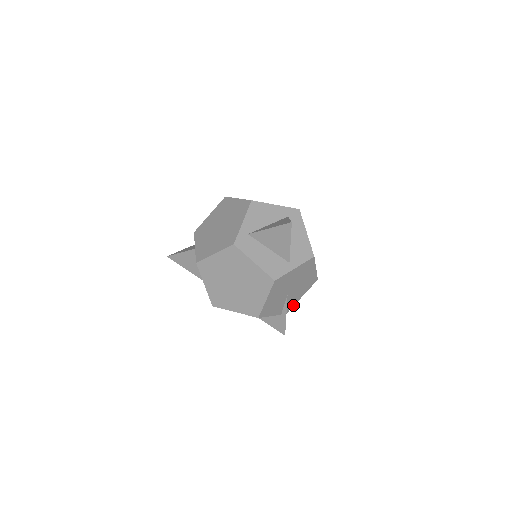
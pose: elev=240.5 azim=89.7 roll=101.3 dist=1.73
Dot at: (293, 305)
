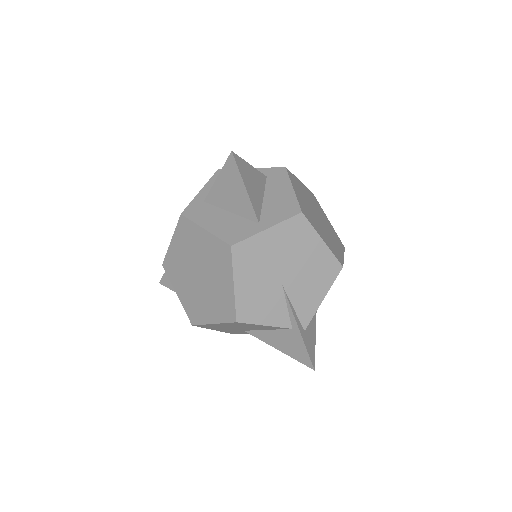
Dot at: (312, 314)
